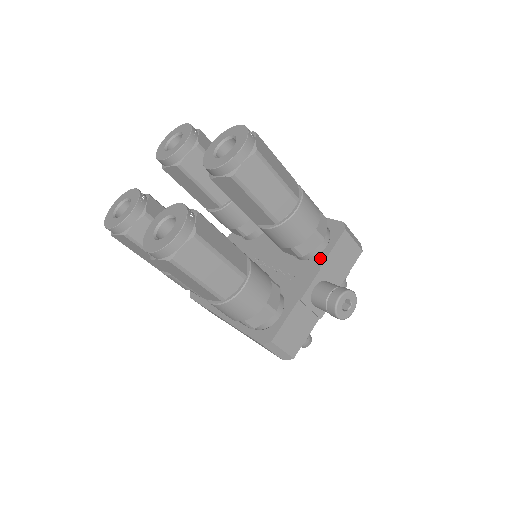
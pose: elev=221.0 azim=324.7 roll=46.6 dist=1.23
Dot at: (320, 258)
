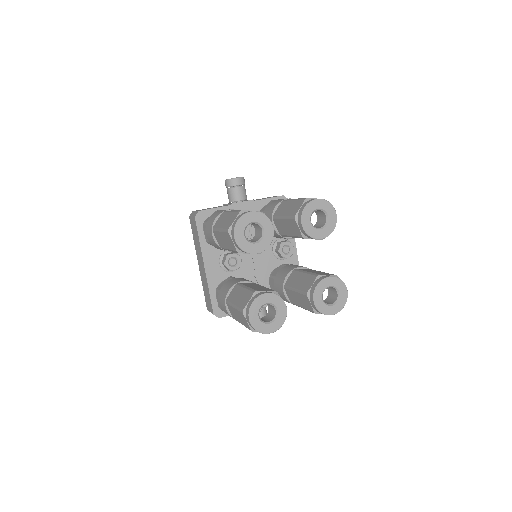
Dot at: occluded
